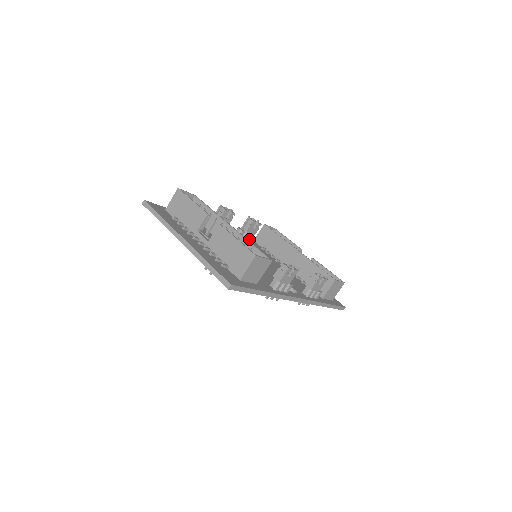
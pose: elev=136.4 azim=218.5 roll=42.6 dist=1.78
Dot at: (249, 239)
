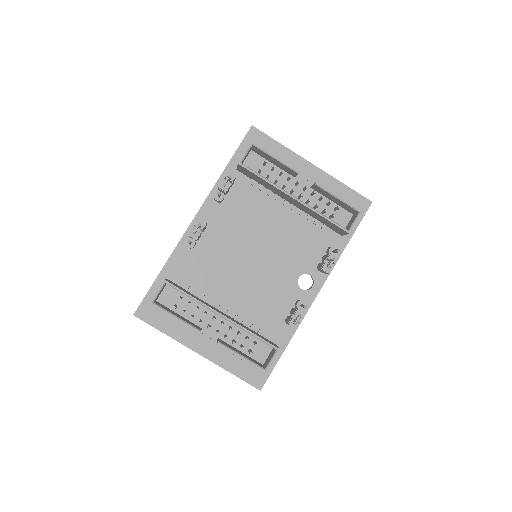
Dot at: (232, 185)
